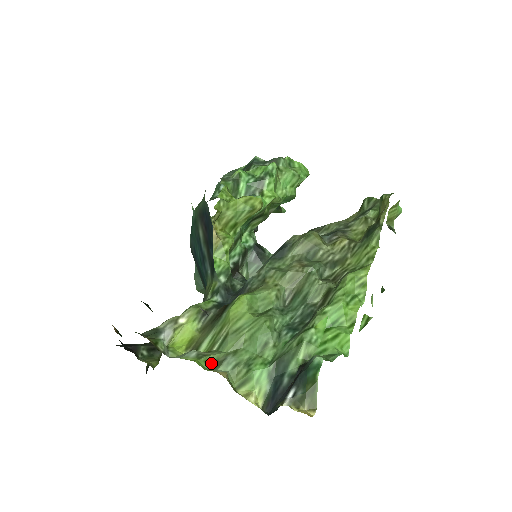
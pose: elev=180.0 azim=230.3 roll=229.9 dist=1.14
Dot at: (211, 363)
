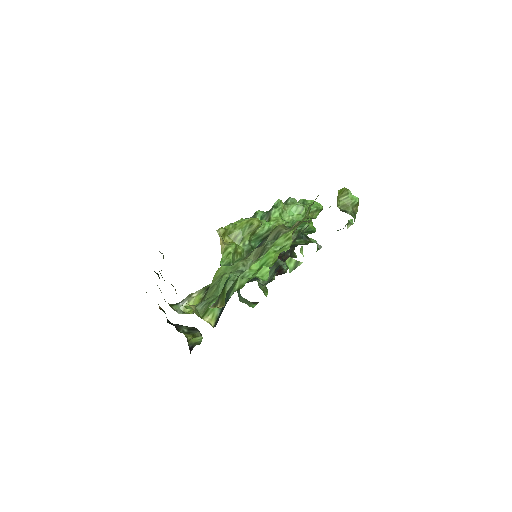
Dot at: occluded
